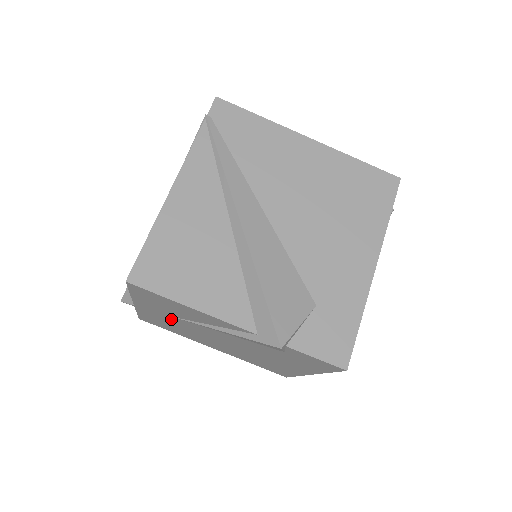
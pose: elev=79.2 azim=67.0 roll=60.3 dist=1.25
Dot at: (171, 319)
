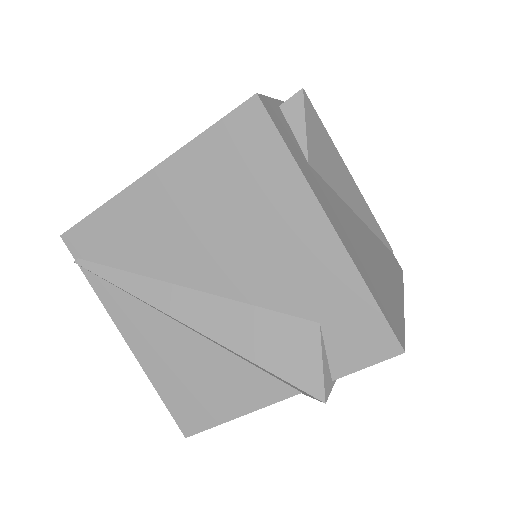
Dot at: occluded
